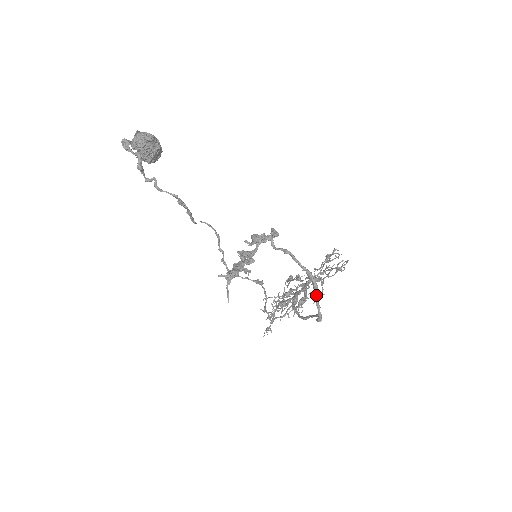
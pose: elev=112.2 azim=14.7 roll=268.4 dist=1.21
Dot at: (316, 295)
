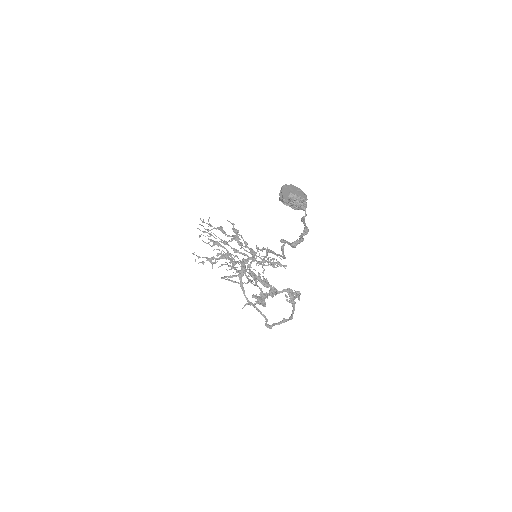
Dot at: (281, 323)
